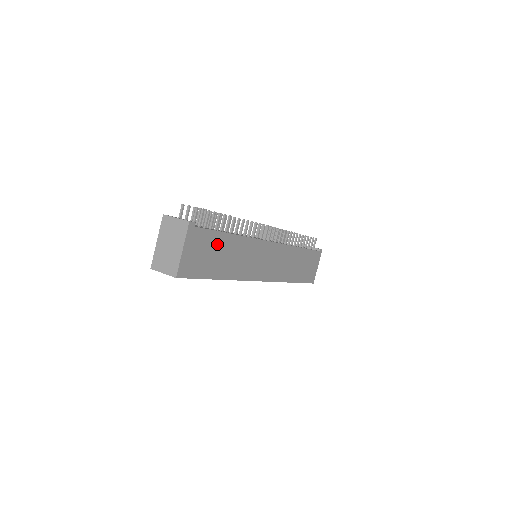
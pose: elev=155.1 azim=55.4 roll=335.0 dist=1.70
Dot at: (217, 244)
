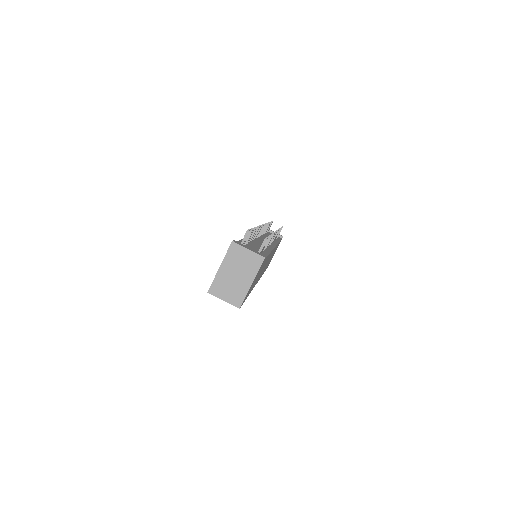
Dot at: (262, 266)
